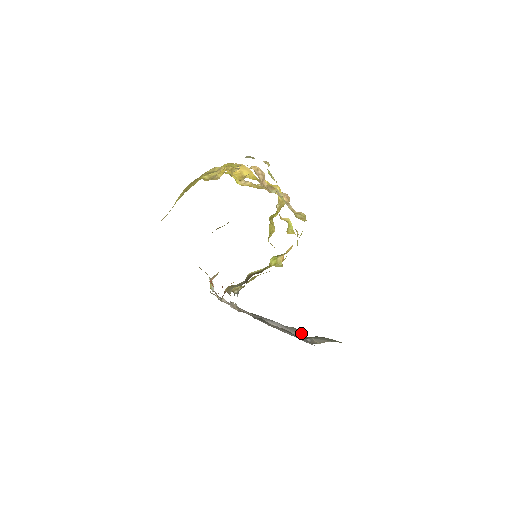
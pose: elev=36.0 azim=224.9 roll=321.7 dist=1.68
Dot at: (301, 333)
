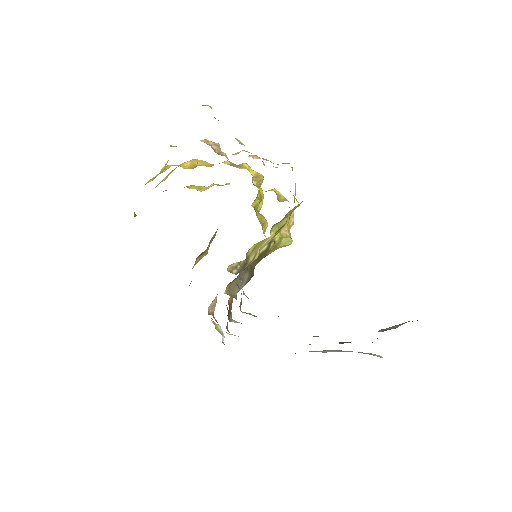
Dot at: (369, 353)
